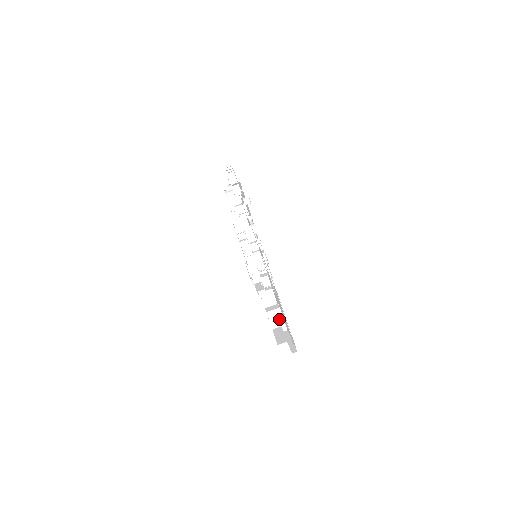
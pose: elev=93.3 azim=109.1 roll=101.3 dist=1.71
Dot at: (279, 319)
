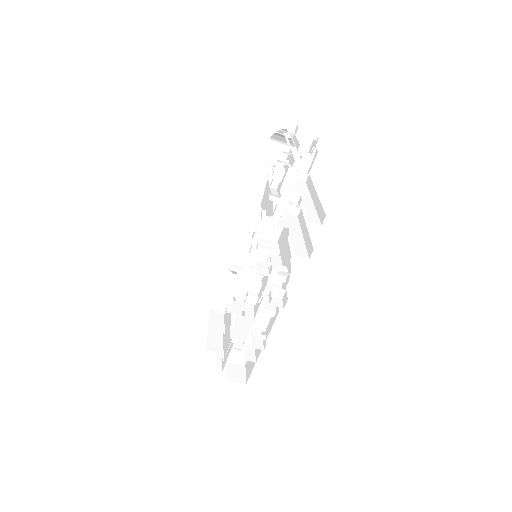
Dot at: occluded
